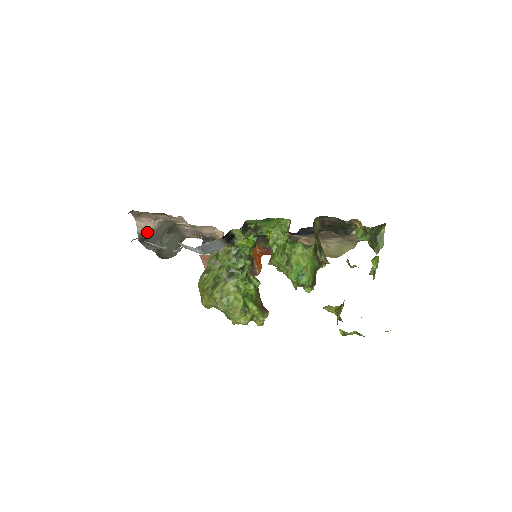
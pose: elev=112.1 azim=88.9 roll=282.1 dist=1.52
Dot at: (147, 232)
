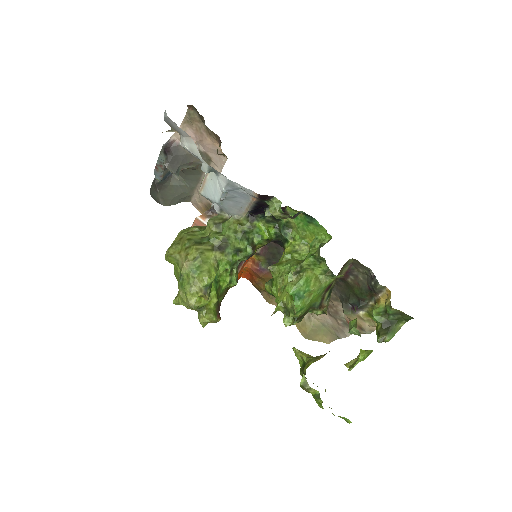
Dot at: (178, 147)
